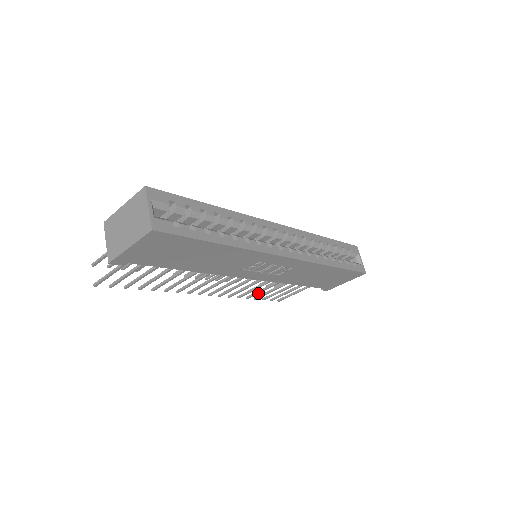
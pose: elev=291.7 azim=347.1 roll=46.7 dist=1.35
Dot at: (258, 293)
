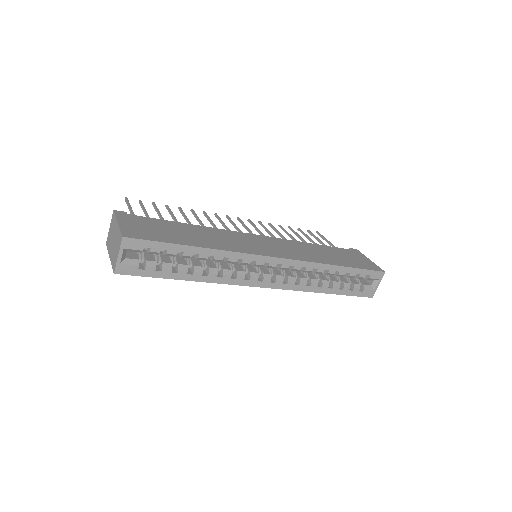
Dot at: occluded
